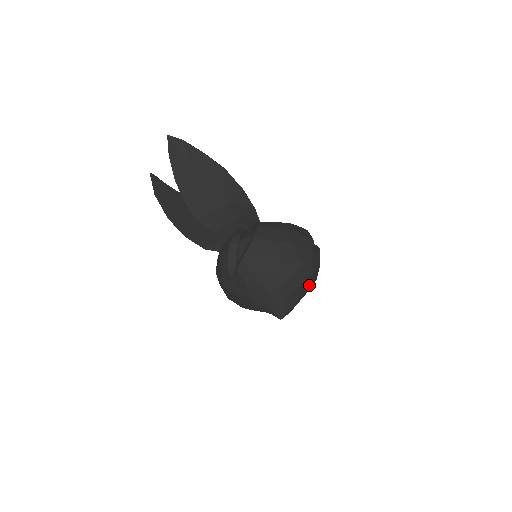
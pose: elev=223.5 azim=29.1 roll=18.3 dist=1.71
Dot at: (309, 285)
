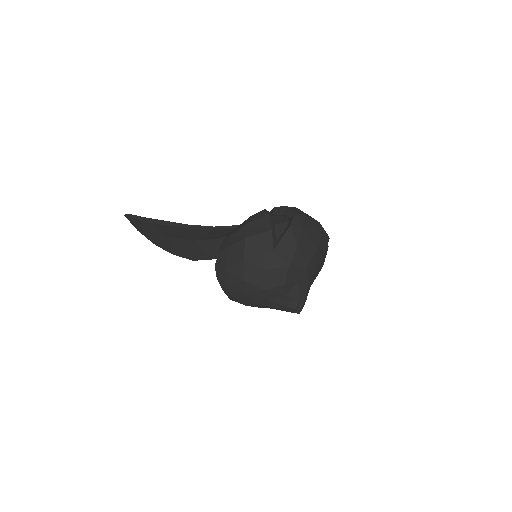
Dot at: (301, 270)
